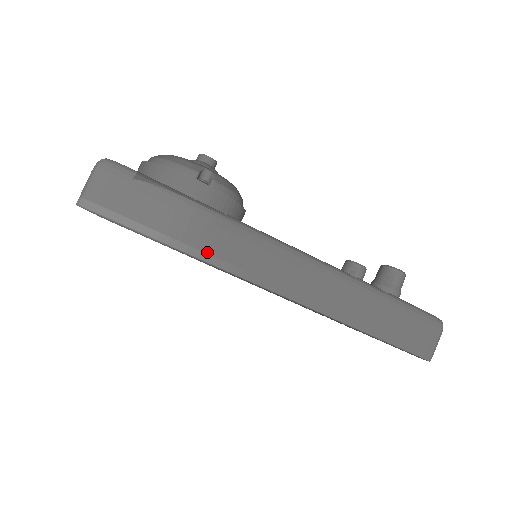
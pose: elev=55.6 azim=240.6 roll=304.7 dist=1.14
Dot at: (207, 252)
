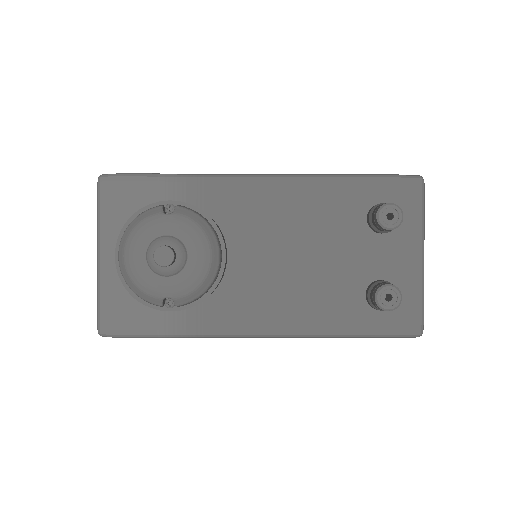
Dot at: occluded
